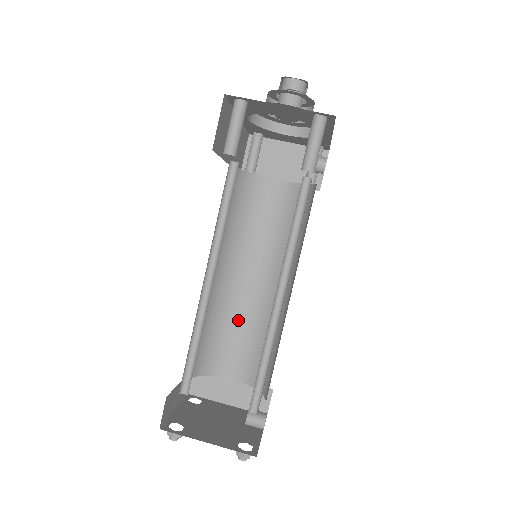
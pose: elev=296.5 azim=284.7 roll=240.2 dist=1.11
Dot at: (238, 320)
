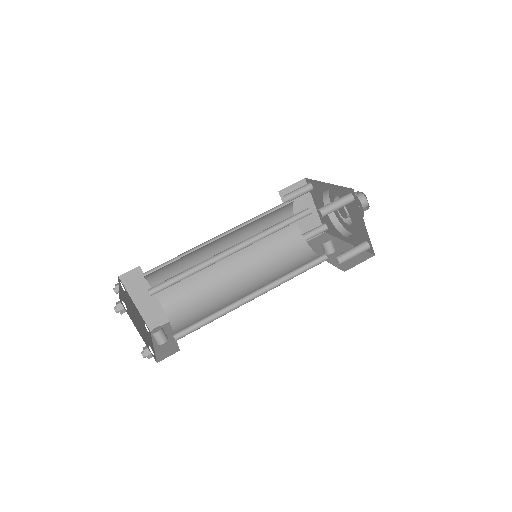
Dot at: occluded
